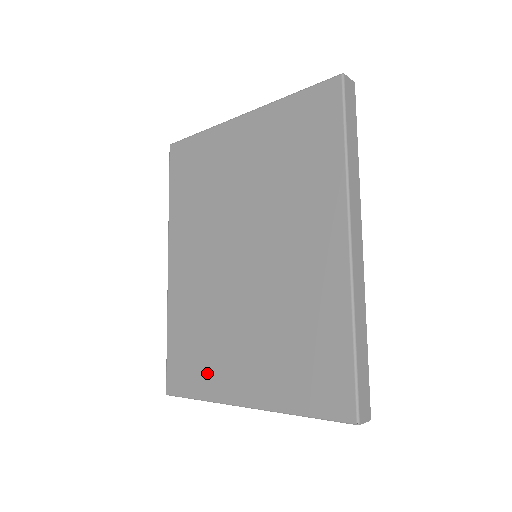
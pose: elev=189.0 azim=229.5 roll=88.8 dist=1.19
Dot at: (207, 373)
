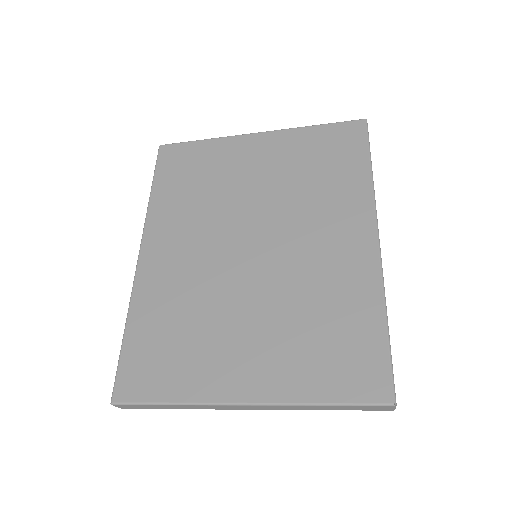
Dot at: (187, 370)
